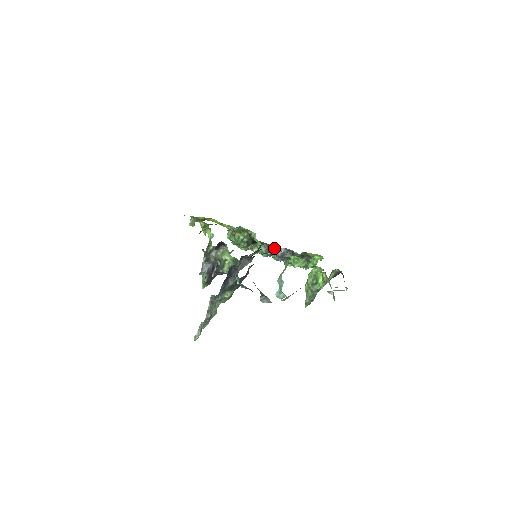
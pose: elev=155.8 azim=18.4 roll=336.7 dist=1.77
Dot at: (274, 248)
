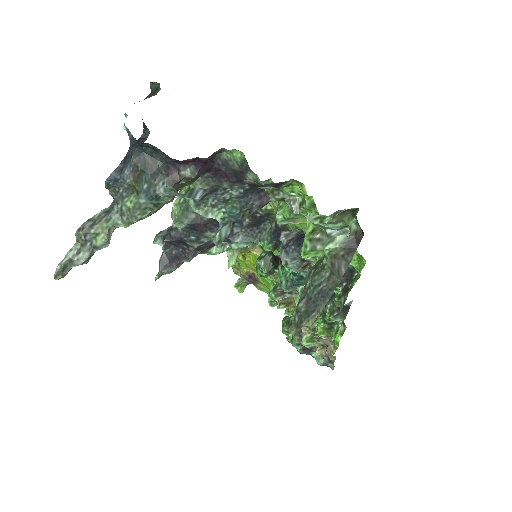
Dot at: (266, 206)
